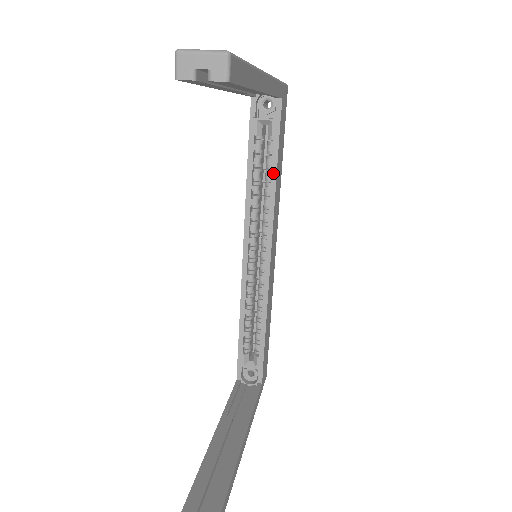
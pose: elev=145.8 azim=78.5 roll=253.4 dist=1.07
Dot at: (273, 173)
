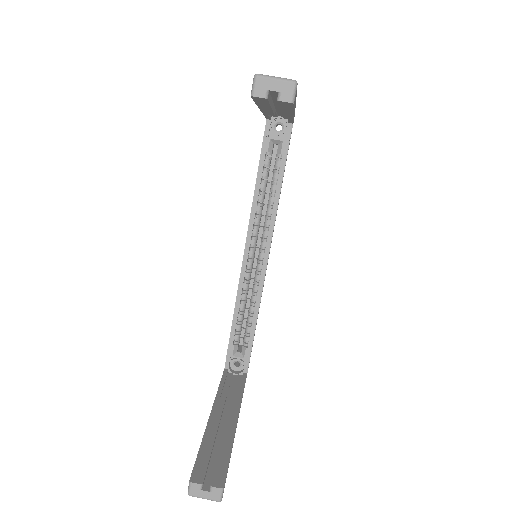
Dot at: (278, 185)
